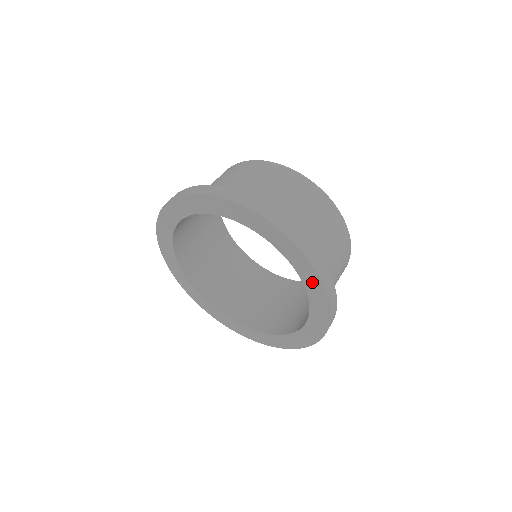
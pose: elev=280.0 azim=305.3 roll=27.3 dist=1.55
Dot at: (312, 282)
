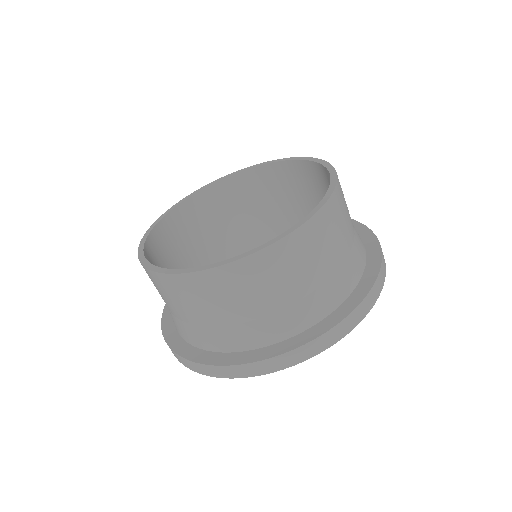
Dot at: occluded
